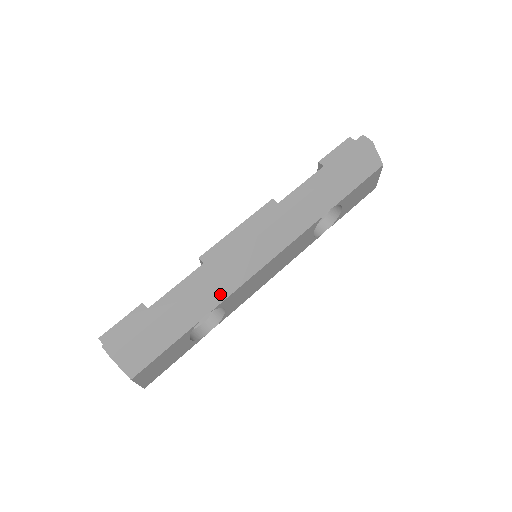
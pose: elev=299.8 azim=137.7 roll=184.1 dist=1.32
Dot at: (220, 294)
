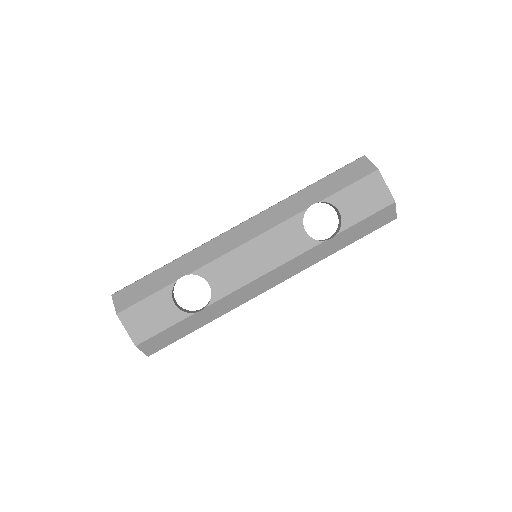
Dot at: (200, 262)
